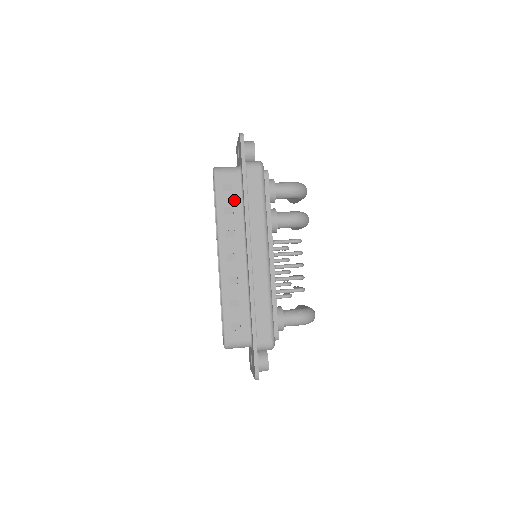
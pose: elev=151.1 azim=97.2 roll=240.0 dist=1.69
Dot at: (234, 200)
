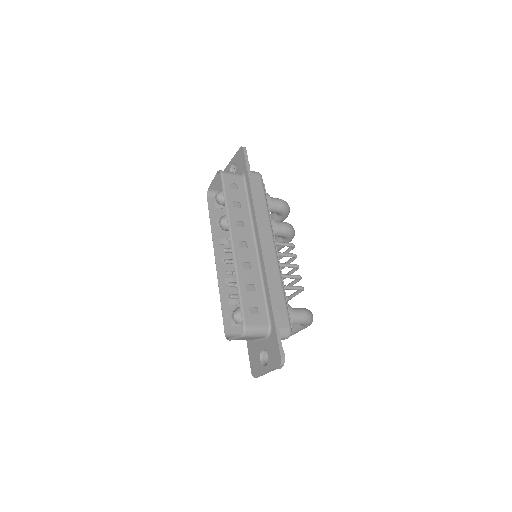
Dot at: (240, 197)
